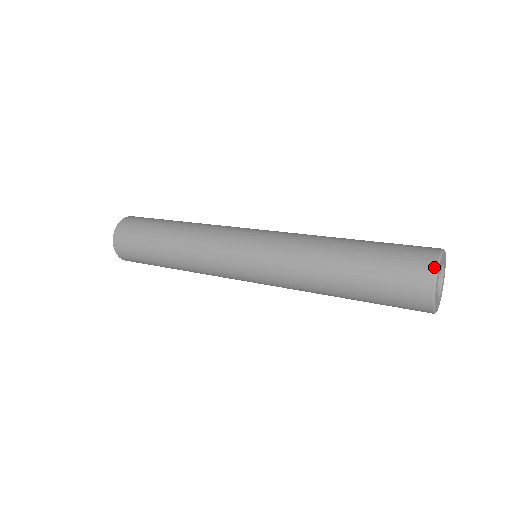
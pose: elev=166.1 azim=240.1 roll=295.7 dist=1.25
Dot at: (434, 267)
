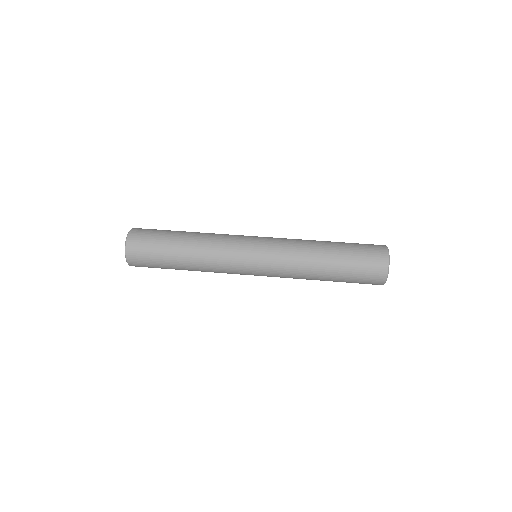
Dot at: (383, 284)
